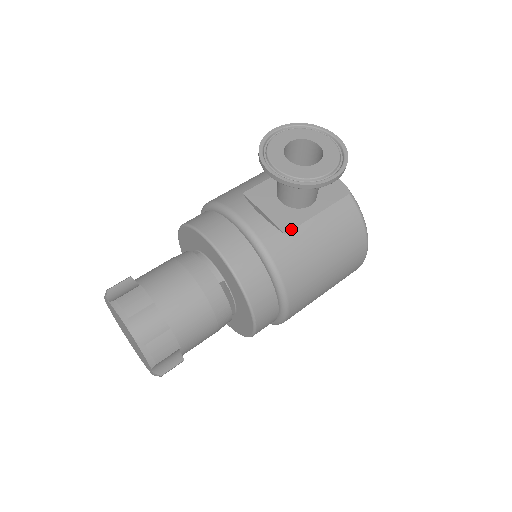
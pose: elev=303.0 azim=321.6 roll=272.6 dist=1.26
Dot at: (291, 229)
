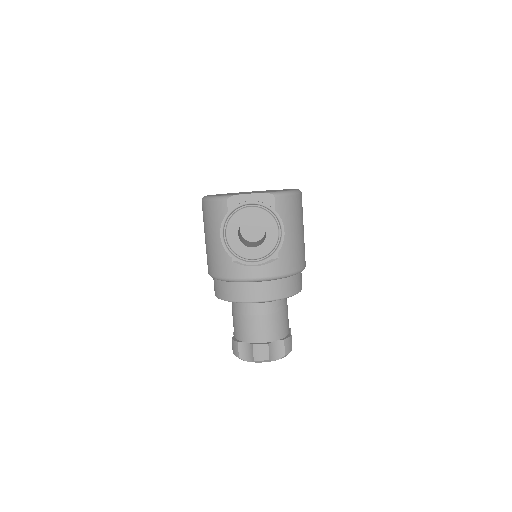
Dot at: occluded
